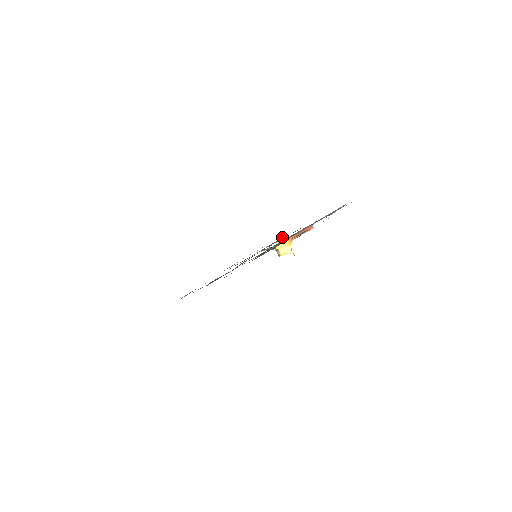
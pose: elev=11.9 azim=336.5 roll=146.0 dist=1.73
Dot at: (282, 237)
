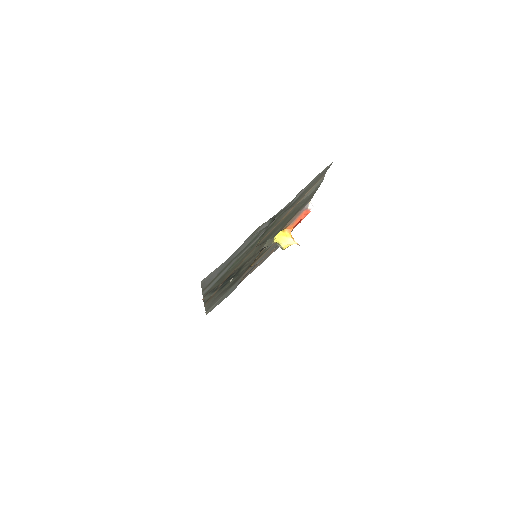
Dot at: occluded
